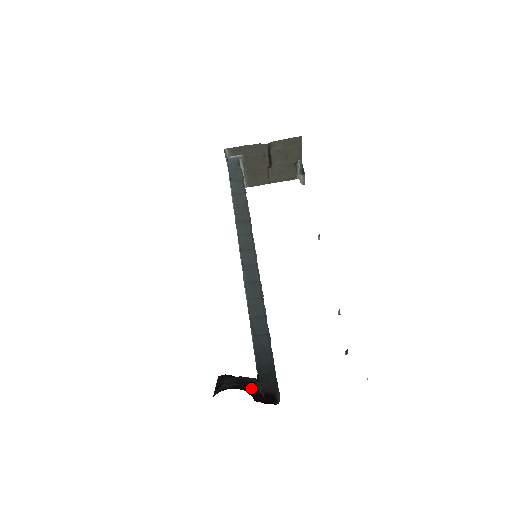
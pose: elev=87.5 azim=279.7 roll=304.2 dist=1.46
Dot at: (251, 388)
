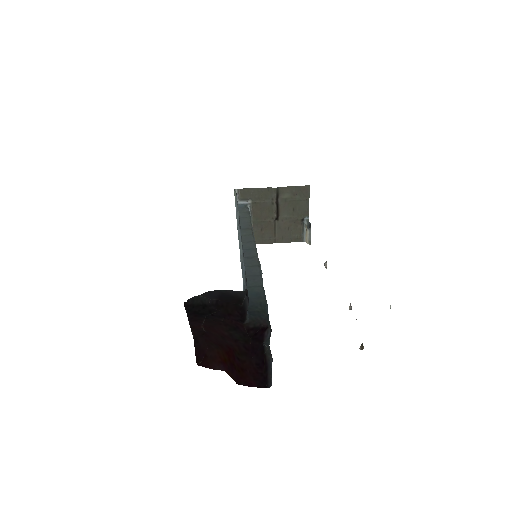
Dot at: (236, 303)
